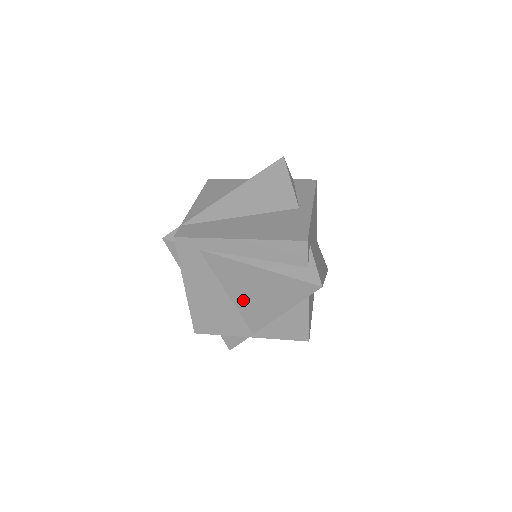
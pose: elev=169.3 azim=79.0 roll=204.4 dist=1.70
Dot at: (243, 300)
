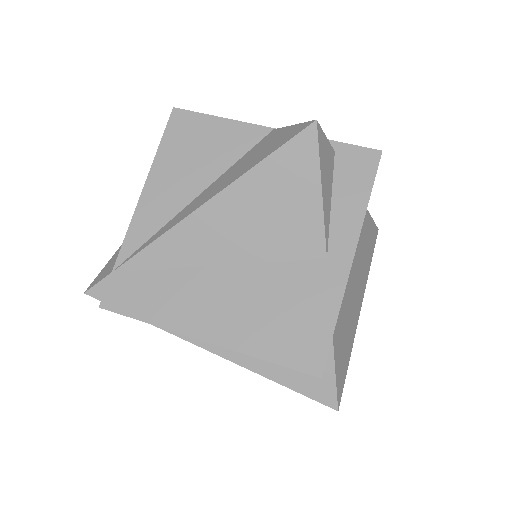
Dot at: occluded
